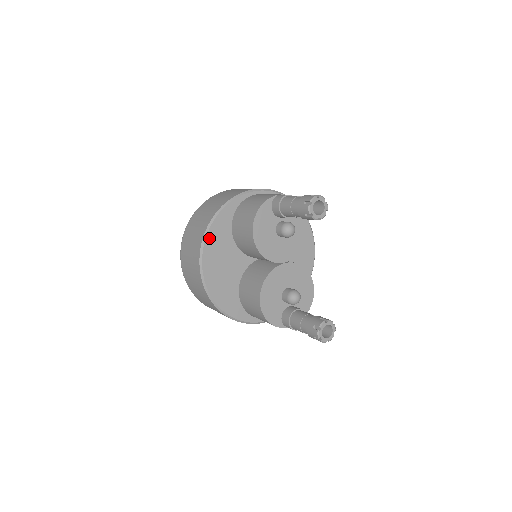
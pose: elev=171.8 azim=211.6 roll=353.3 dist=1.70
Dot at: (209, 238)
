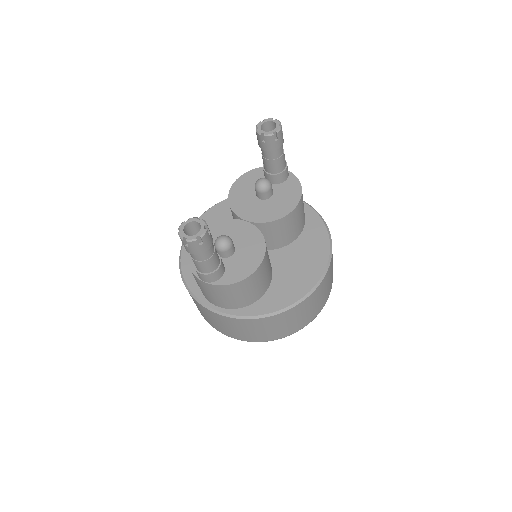
Dot at: (219, 206)
